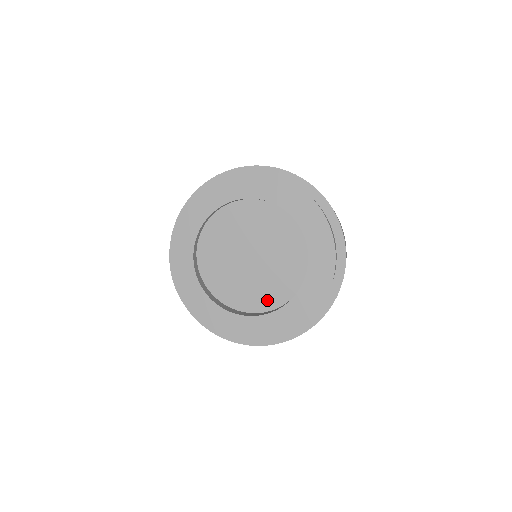
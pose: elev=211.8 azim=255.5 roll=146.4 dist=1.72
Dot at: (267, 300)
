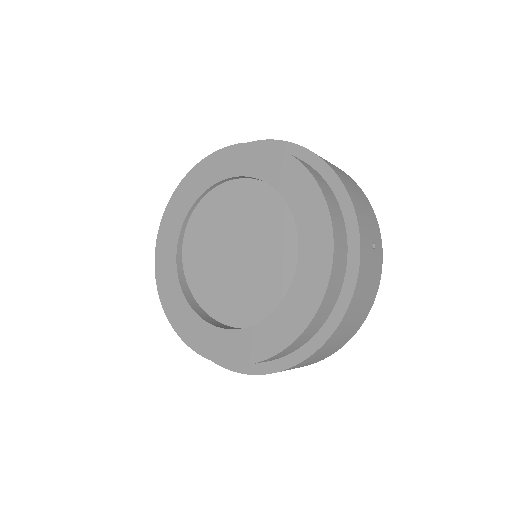
Dot at: (277, 296)
